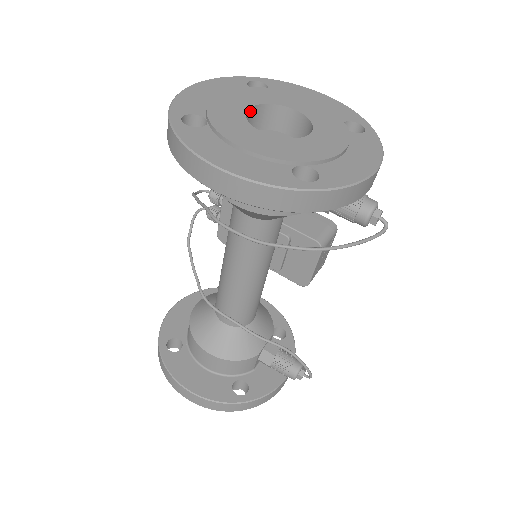
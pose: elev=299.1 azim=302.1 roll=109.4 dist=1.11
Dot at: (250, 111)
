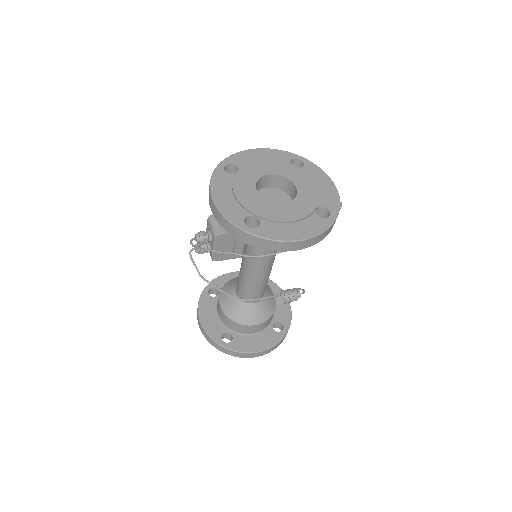
Dot at: (256, 192)
